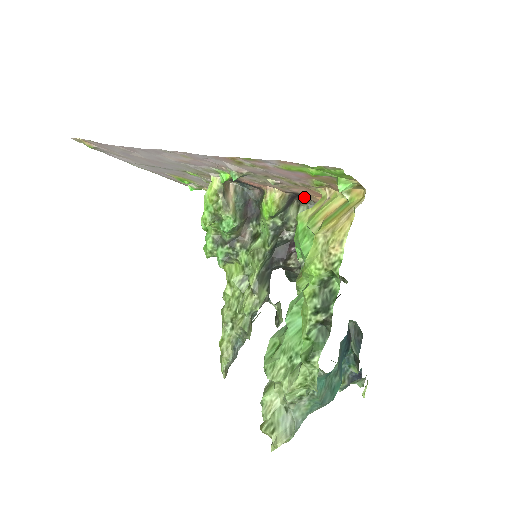
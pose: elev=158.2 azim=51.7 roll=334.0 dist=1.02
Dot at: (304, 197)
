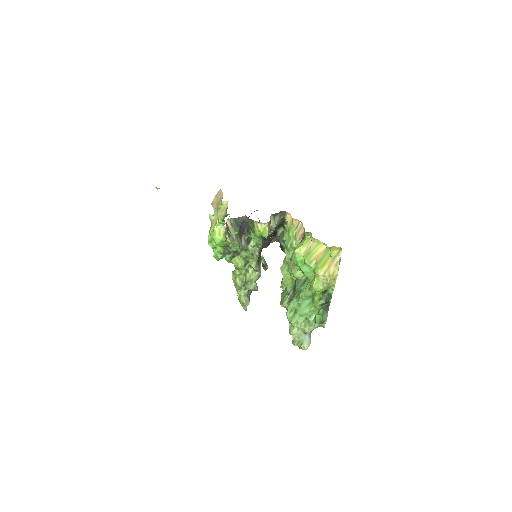
Dot at: occluded
